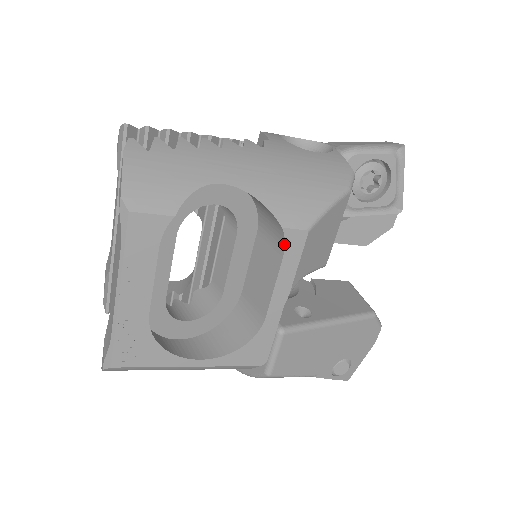
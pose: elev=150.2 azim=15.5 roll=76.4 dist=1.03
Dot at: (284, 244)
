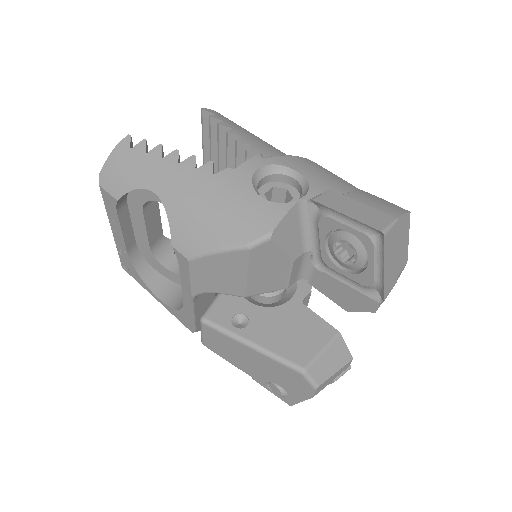
Dot at: (178, 258)
